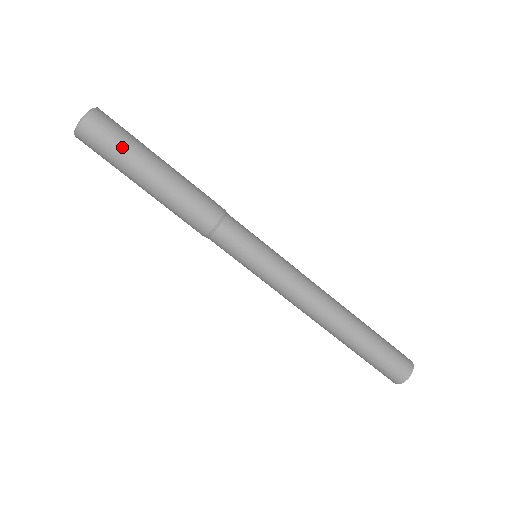
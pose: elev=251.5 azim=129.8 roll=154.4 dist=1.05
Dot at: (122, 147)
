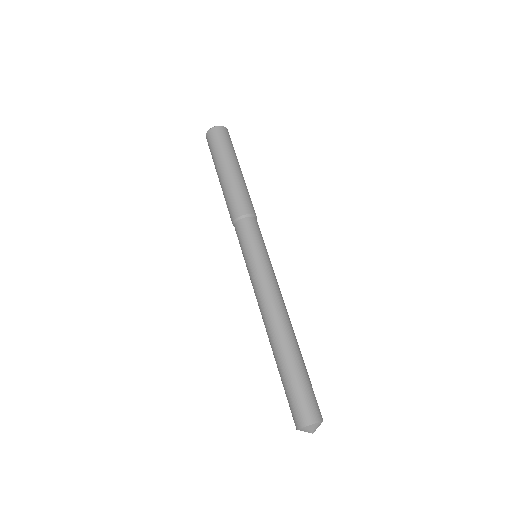
Dot at: occluded
